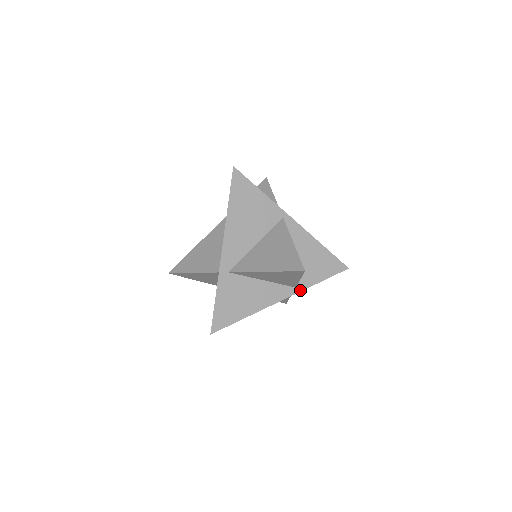
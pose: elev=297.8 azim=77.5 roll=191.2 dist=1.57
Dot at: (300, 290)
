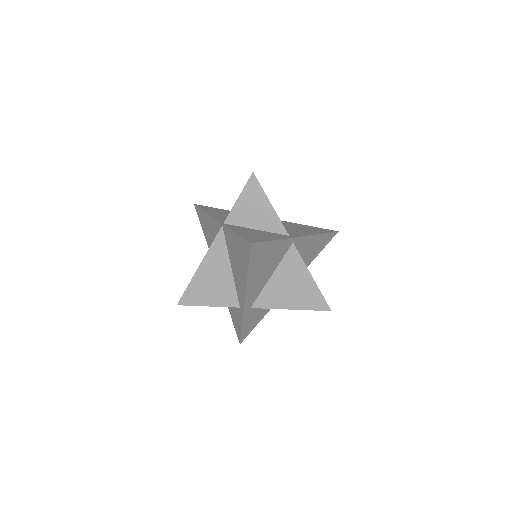
Dot at: occluded
